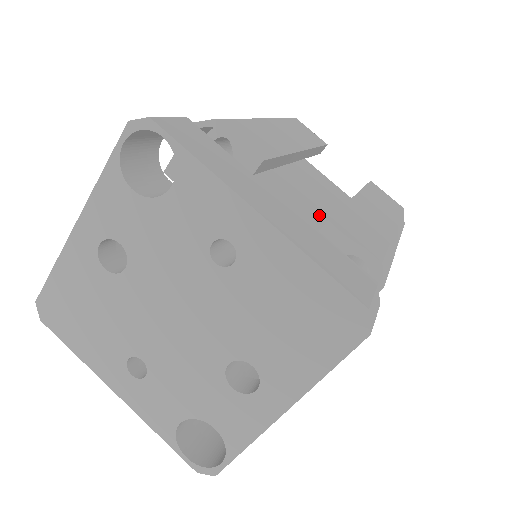
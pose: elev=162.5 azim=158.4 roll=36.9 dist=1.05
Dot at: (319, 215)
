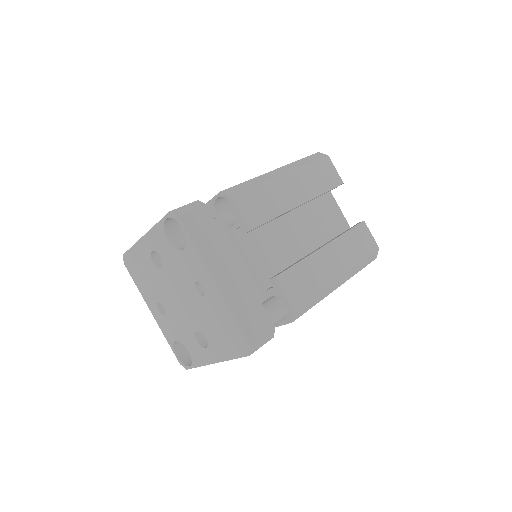
Dot at: (296, 251)
